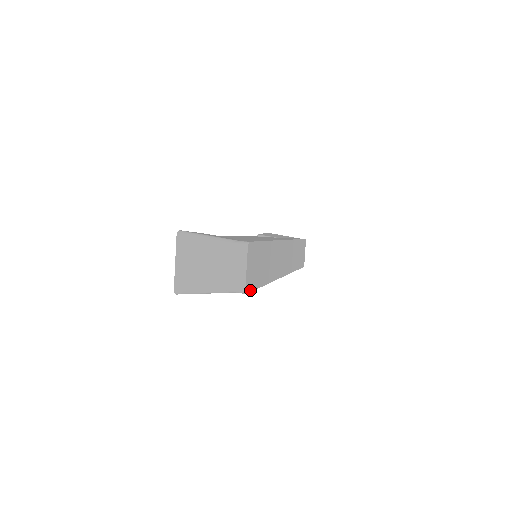
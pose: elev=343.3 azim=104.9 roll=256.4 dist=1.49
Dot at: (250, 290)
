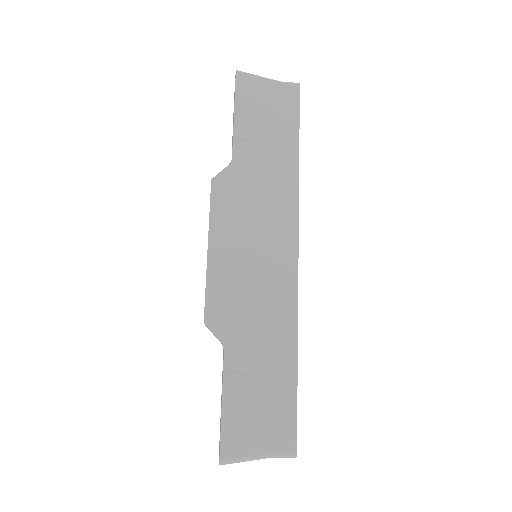
Dot at: (299, 98)
